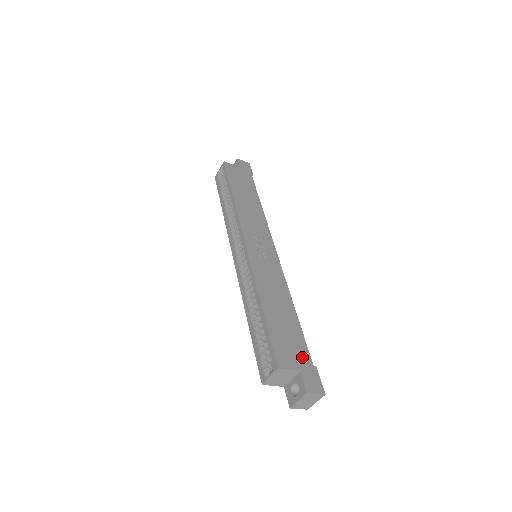
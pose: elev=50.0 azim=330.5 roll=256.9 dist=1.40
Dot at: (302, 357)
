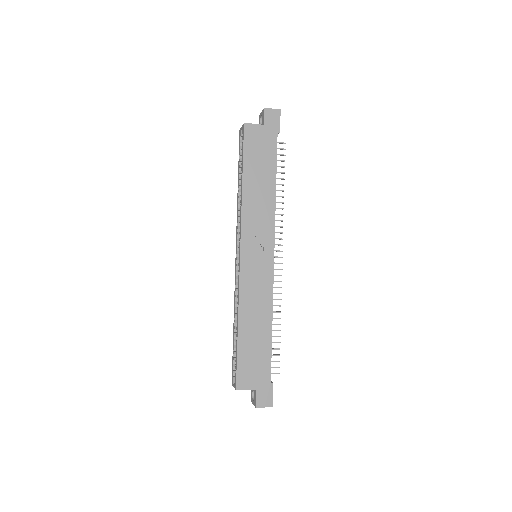
Dot at: (262, 376)
